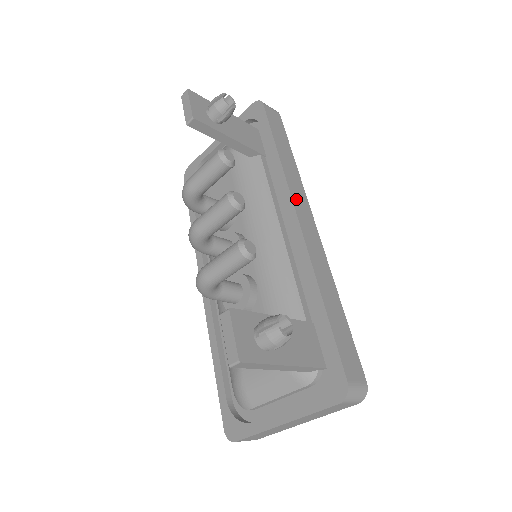
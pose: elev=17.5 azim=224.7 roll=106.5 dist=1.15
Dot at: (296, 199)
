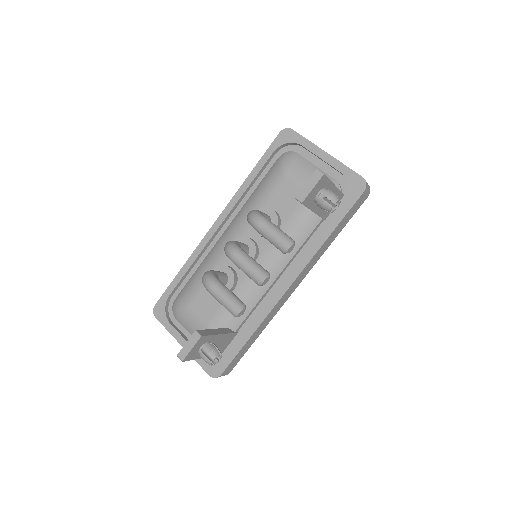
Dot at: (303, 273)
